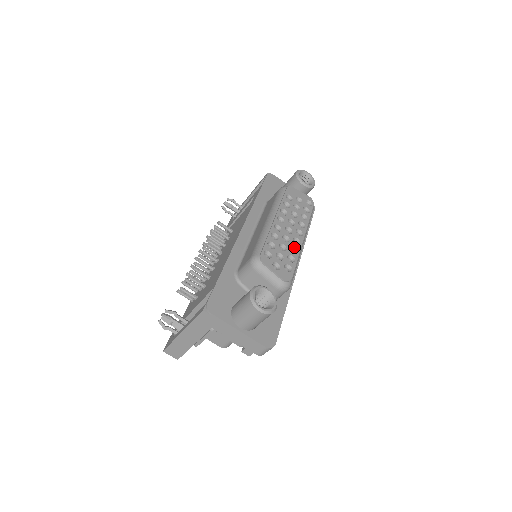
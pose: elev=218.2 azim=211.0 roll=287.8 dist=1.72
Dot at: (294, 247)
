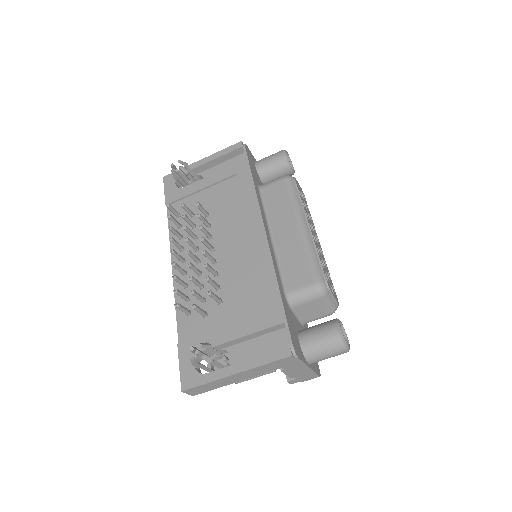
Dot at: occluded
